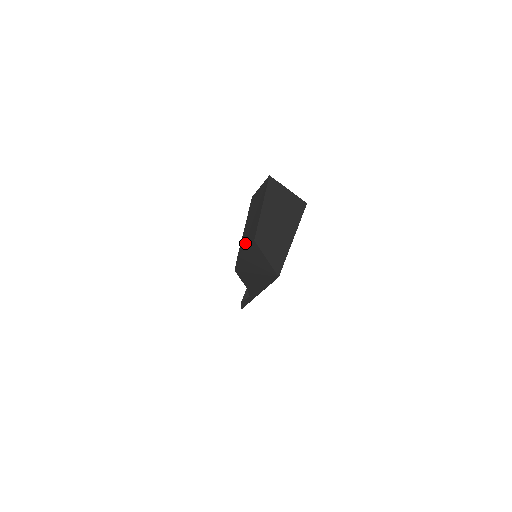
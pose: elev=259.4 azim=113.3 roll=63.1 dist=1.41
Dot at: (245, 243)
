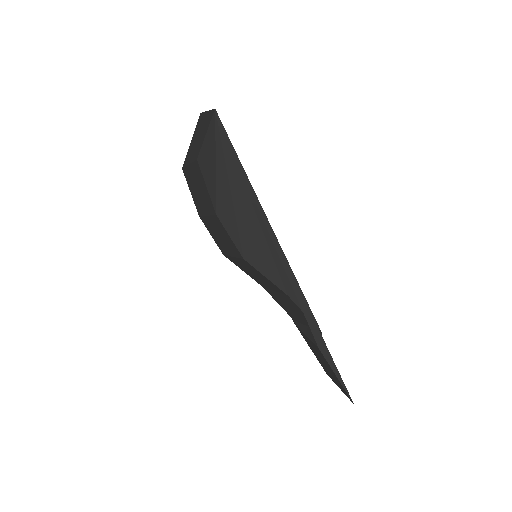
Dot at: (206, 193)
